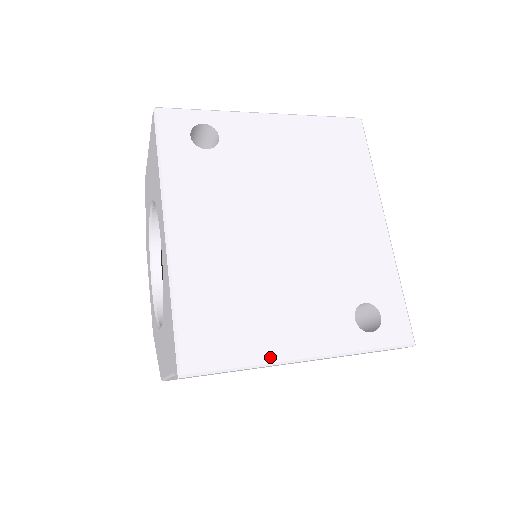
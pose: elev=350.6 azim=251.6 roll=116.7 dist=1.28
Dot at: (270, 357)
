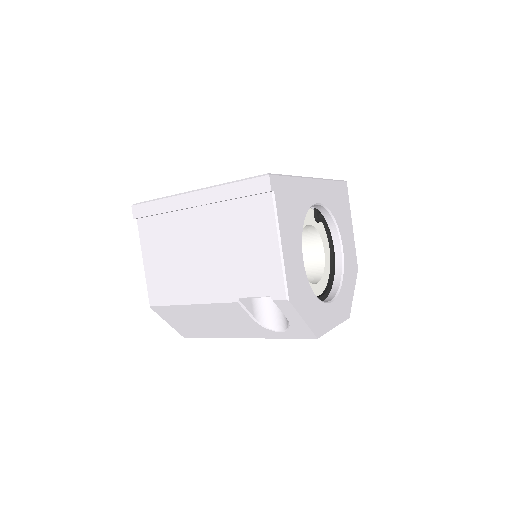
Dot at: occluded
